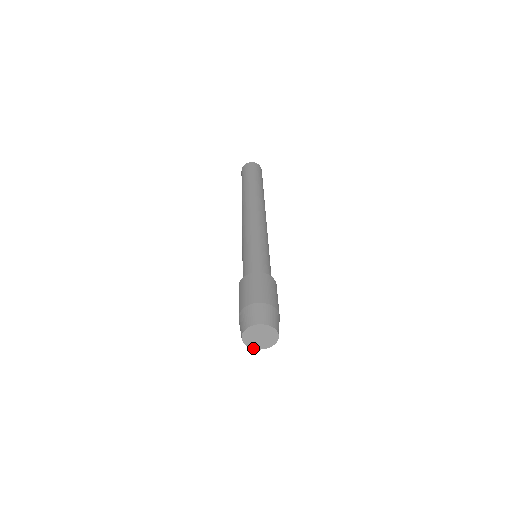
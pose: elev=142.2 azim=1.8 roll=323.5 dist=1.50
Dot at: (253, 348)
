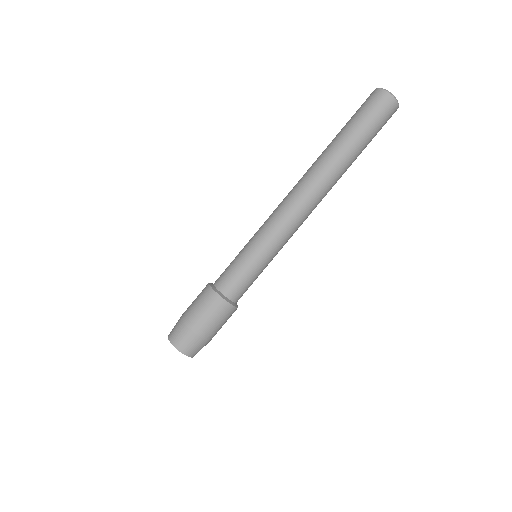
Dot at: occluded
